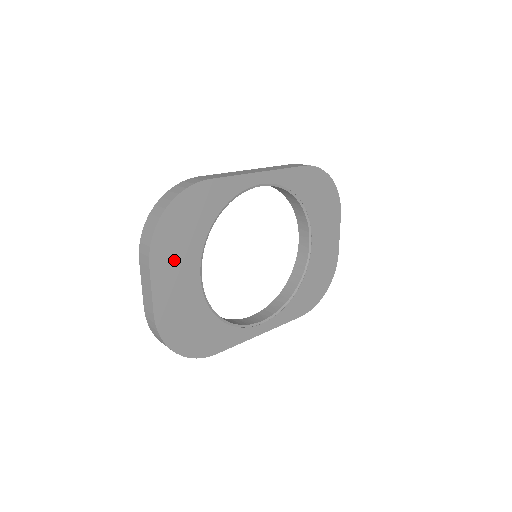
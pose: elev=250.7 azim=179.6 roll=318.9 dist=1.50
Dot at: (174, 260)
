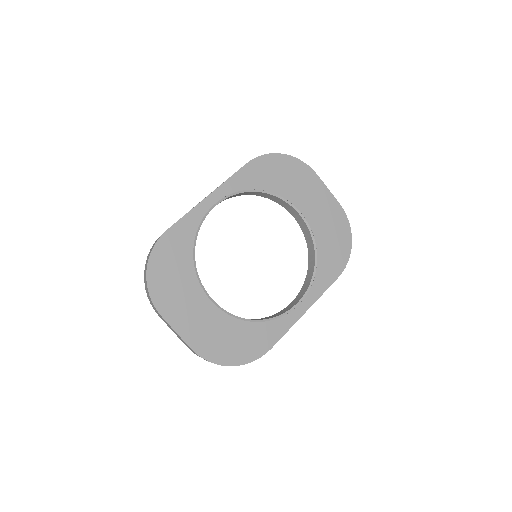
Dot at: (179, 302)
